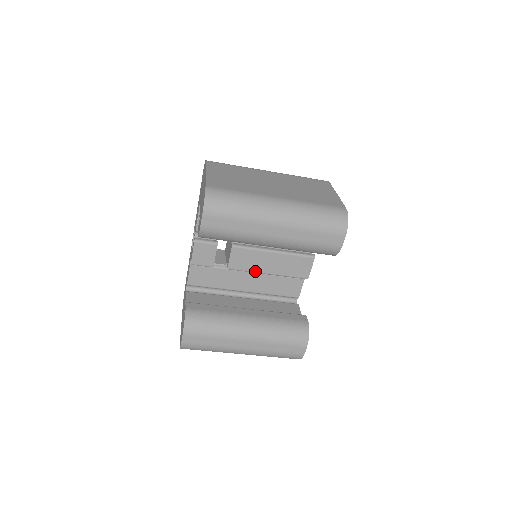
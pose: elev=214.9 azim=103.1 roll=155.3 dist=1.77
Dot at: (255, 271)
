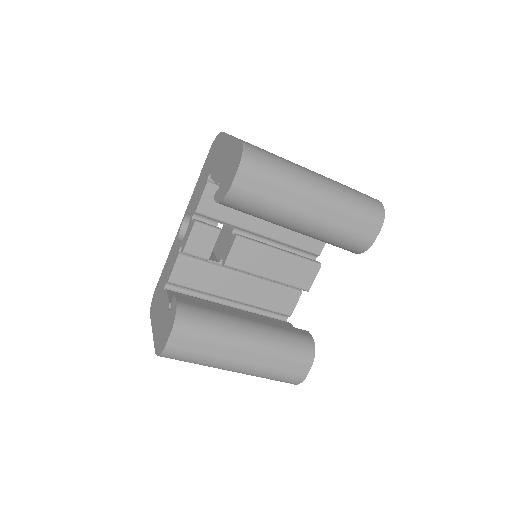
Dot at: (254, 272)
